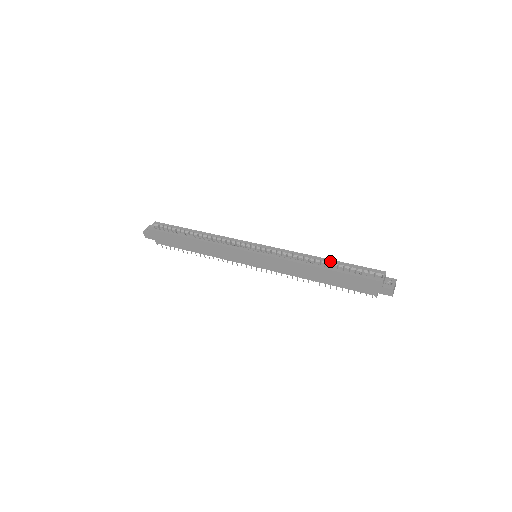
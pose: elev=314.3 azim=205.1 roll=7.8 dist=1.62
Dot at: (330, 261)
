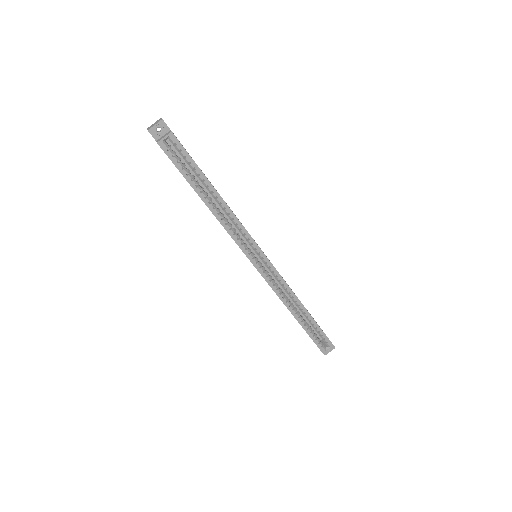
Dot at: (307, 315)
